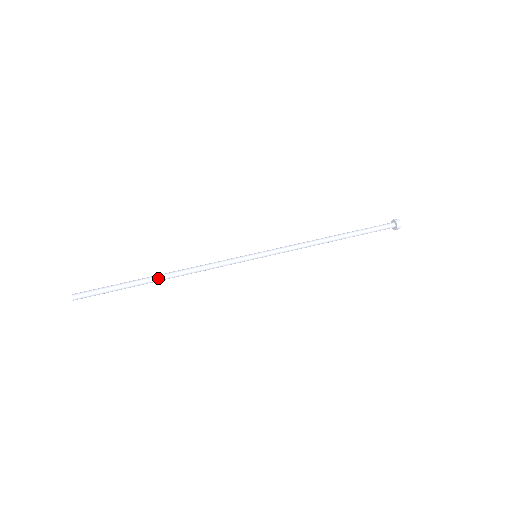
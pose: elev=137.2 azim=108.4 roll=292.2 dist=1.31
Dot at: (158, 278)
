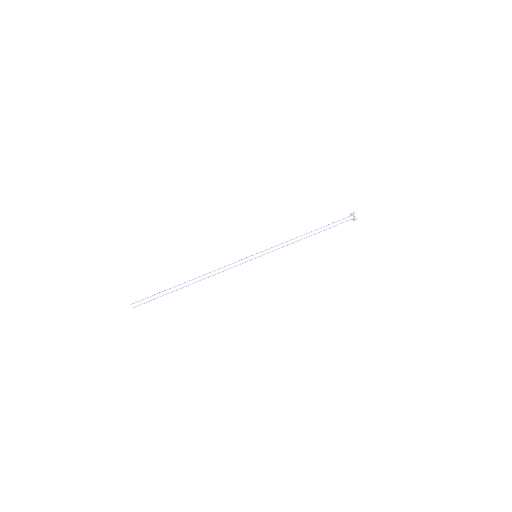
Dot at: occluded
